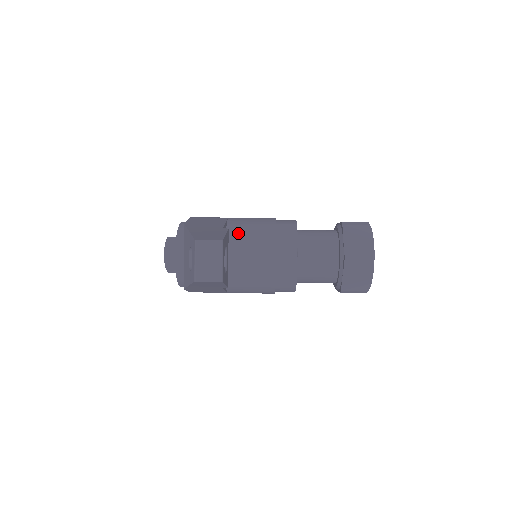
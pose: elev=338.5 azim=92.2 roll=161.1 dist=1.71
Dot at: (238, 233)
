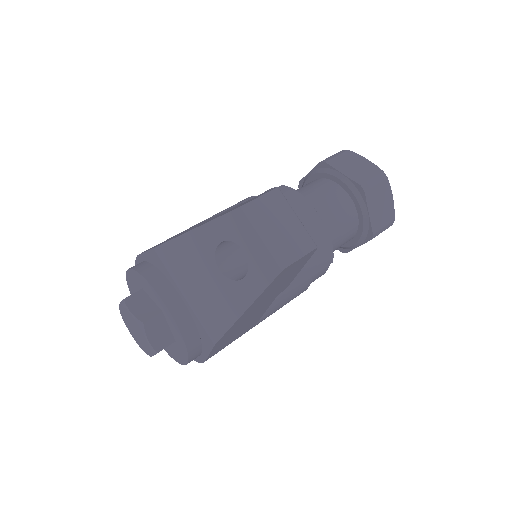
Dot at: occluded
